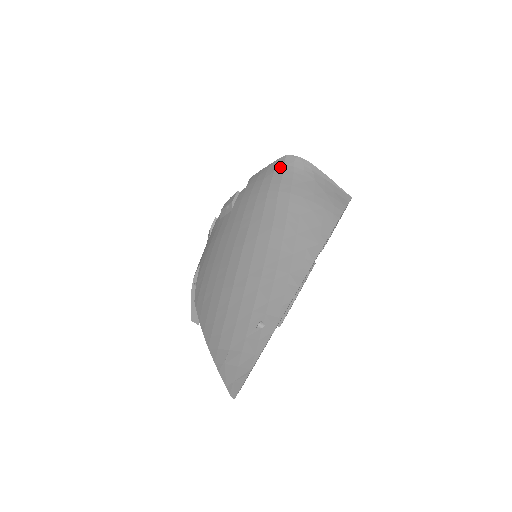
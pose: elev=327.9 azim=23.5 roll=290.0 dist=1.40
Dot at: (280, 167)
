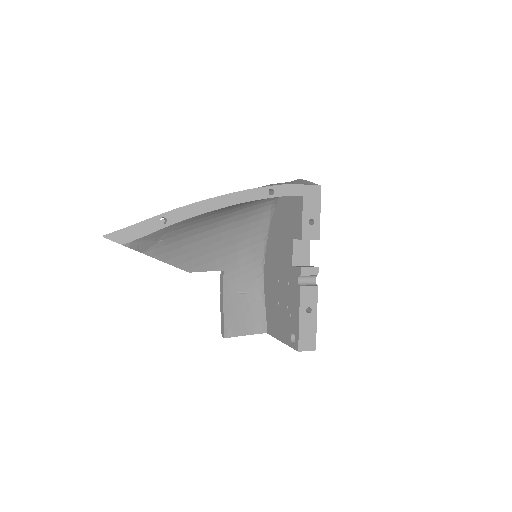
Dot at: occluded
